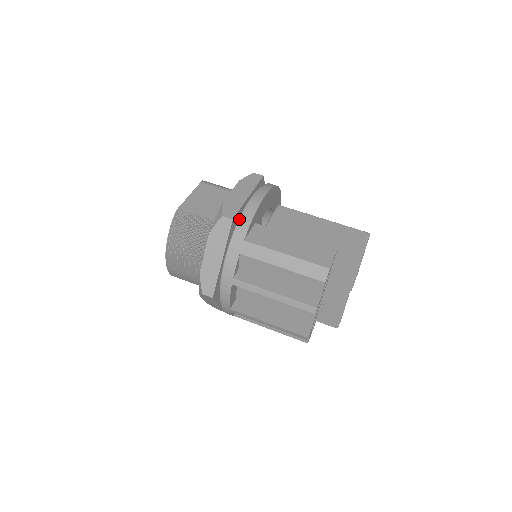
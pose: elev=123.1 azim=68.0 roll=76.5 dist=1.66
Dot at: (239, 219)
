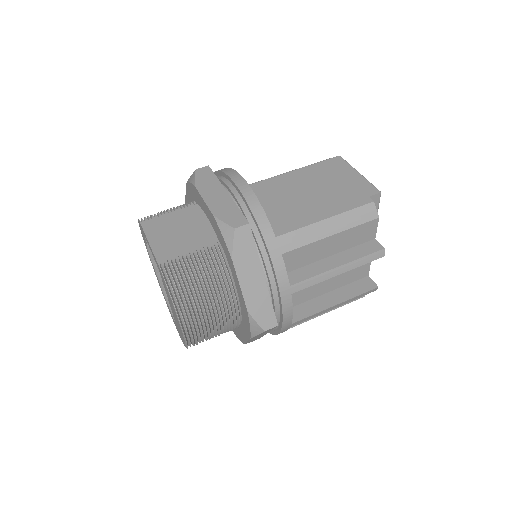
Dot at: occluded
